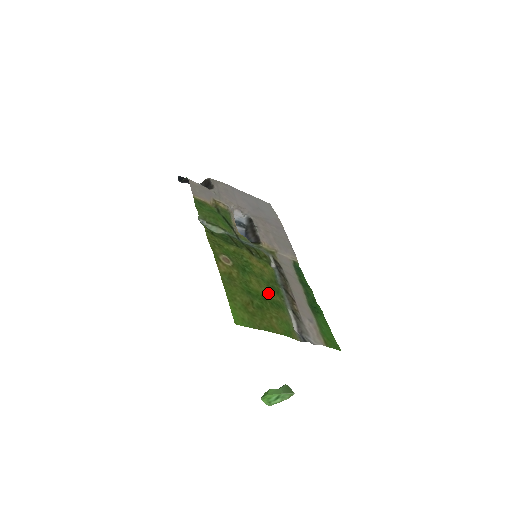
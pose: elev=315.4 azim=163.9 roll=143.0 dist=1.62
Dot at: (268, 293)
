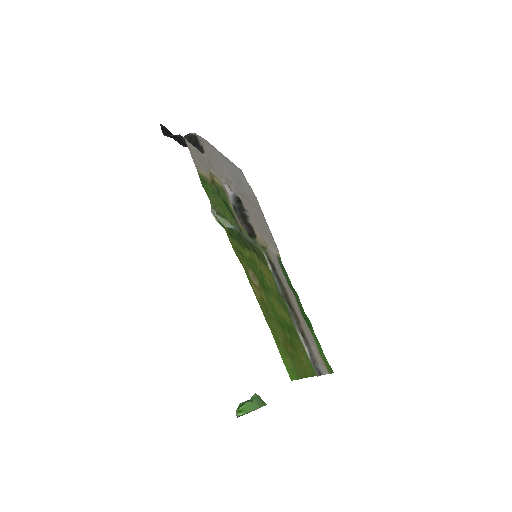
Dot at: (285, 315)
